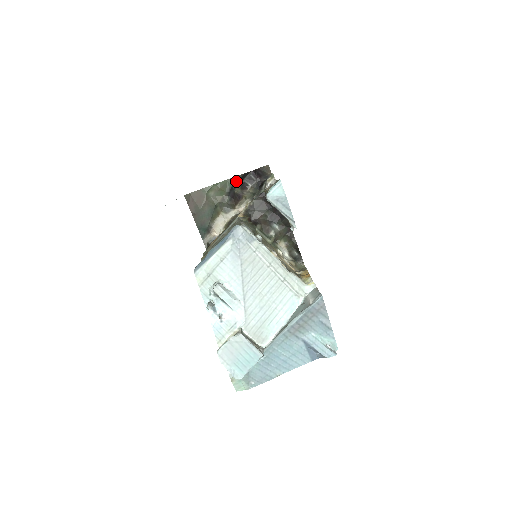
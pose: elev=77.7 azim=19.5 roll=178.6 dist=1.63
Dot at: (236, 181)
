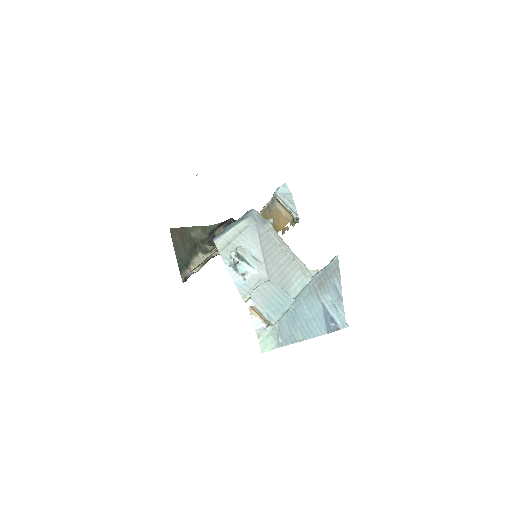
Dot at: (215, 228)
